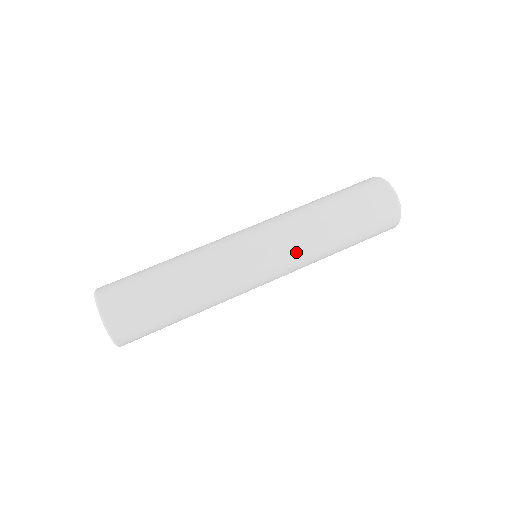
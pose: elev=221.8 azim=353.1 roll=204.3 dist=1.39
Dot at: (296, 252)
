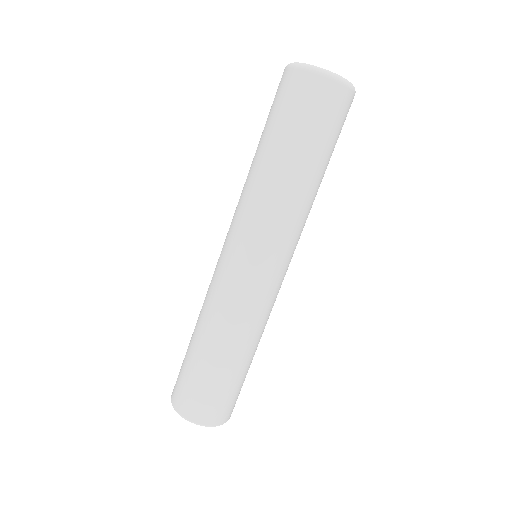
Dot at: (282, 231)
